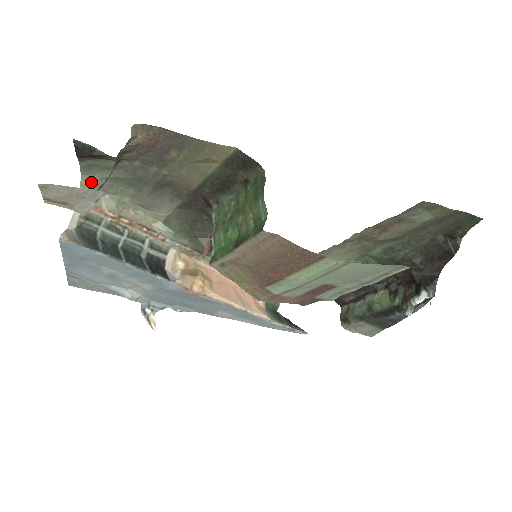
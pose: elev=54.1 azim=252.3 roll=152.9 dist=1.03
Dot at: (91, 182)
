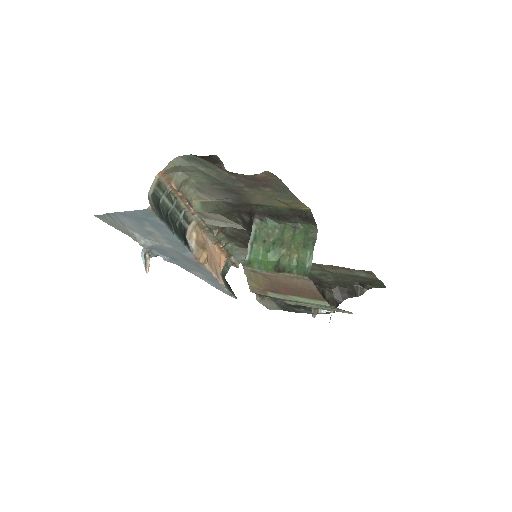
Dot at: (182, 164)
